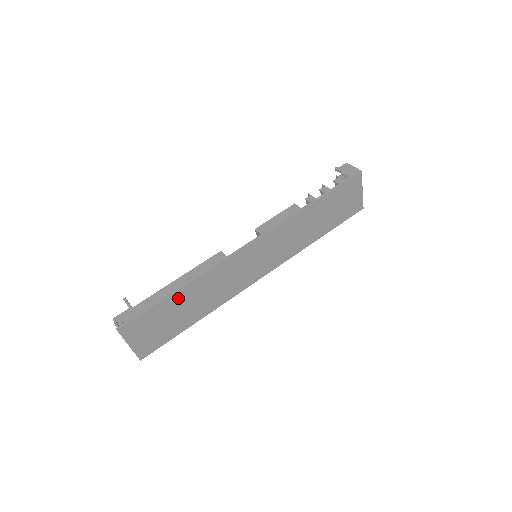
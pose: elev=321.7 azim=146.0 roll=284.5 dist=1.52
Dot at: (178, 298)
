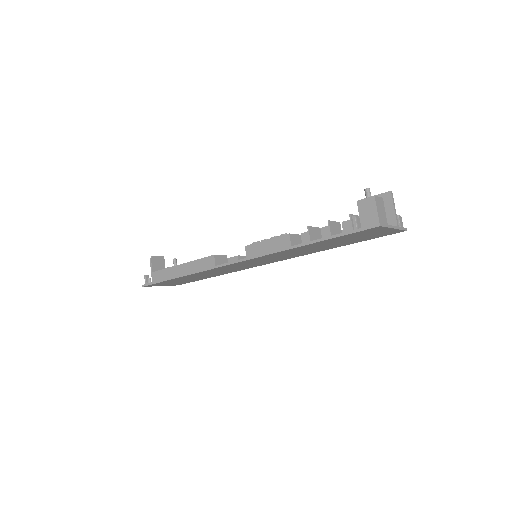
Dot at: (183, 278)
